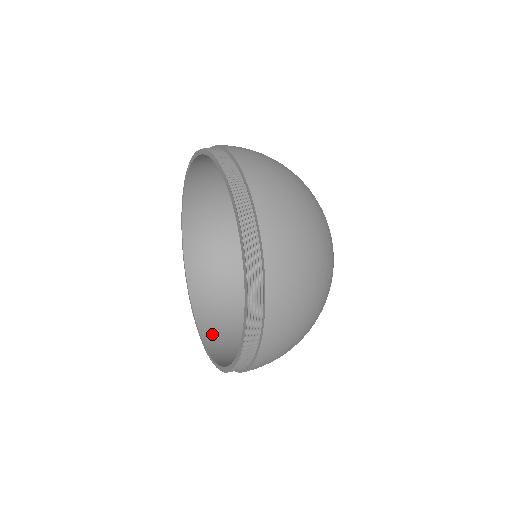
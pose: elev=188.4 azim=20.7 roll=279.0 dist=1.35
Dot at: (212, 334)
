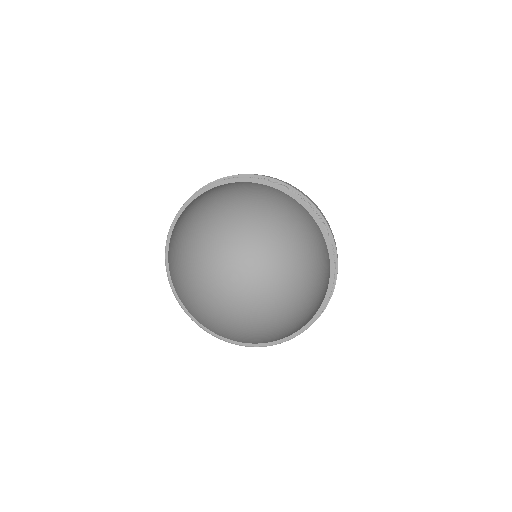
Dot at: (242, 338)
